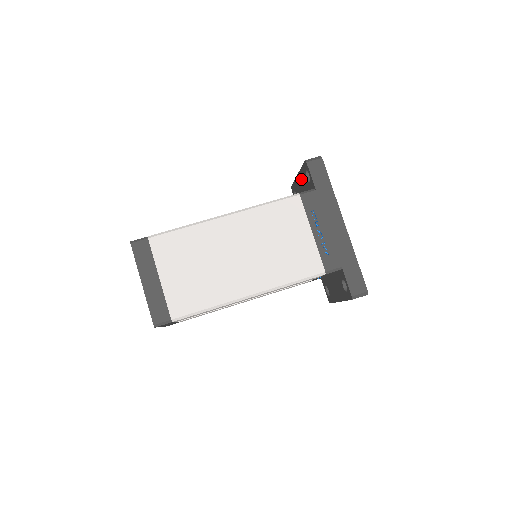
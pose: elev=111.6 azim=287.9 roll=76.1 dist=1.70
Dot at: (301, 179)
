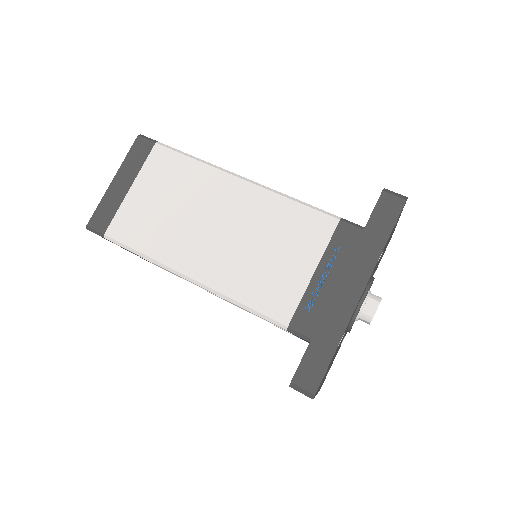
Dot at: occluded
